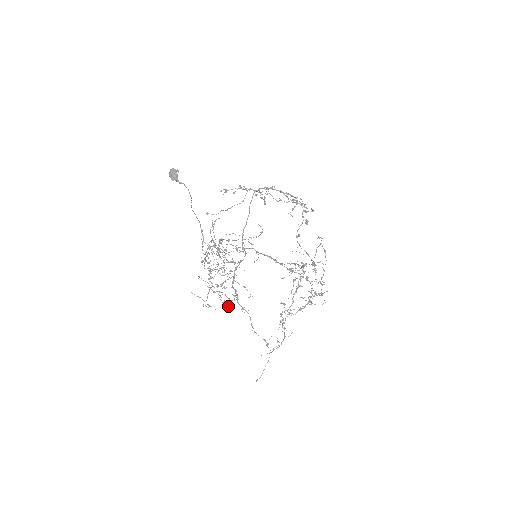
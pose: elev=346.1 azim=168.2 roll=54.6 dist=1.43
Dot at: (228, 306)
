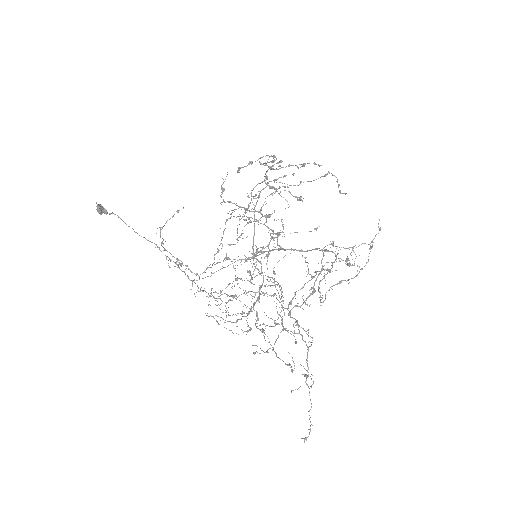
Dot at: (236, 333)
